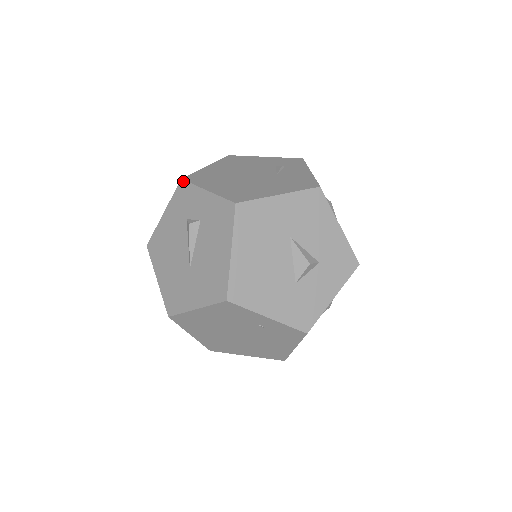
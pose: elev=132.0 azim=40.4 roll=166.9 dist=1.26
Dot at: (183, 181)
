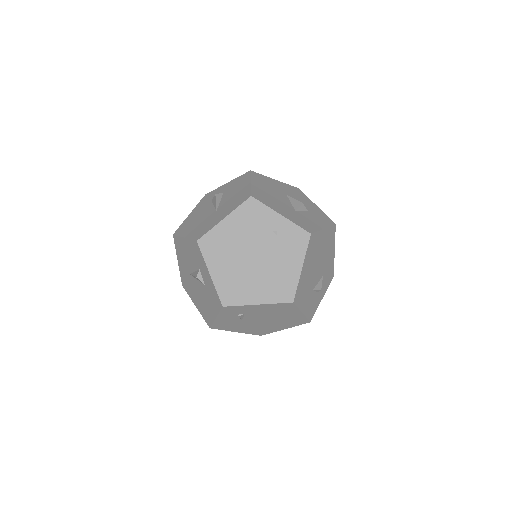
Dot at: (207, 194)
